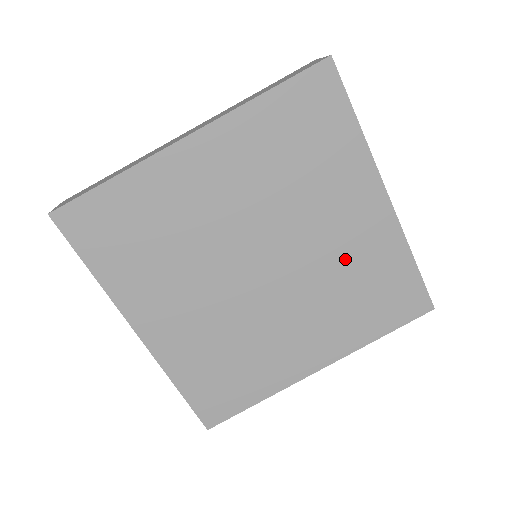
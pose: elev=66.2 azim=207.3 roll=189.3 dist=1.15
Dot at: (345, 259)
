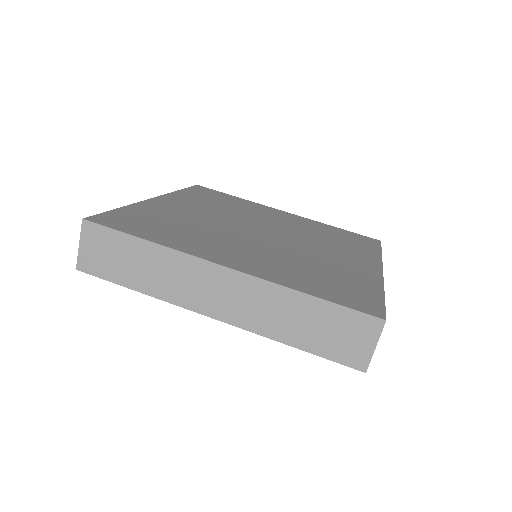
Dot at: (303, 228)
